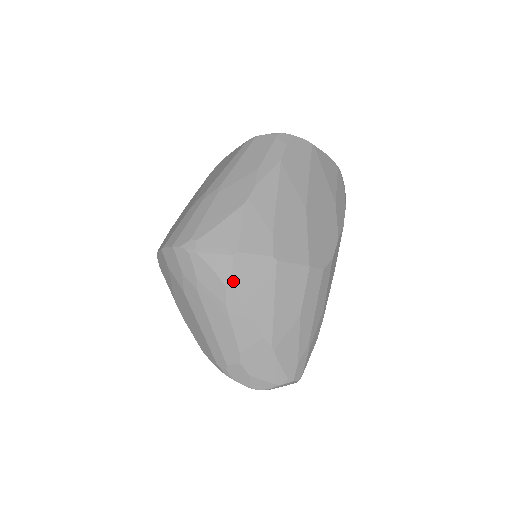
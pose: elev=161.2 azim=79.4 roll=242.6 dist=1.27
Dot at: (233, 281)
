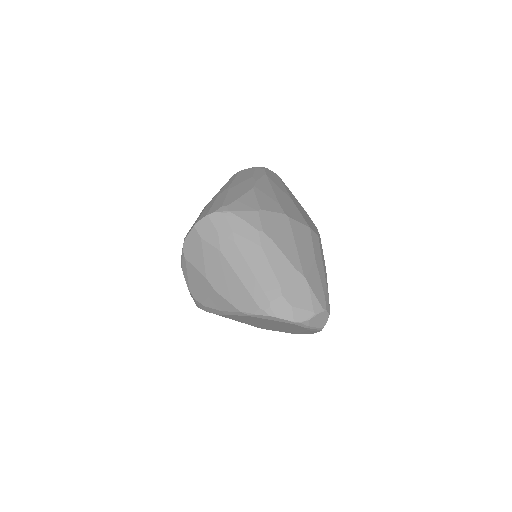
Dot at: (263, 227)
